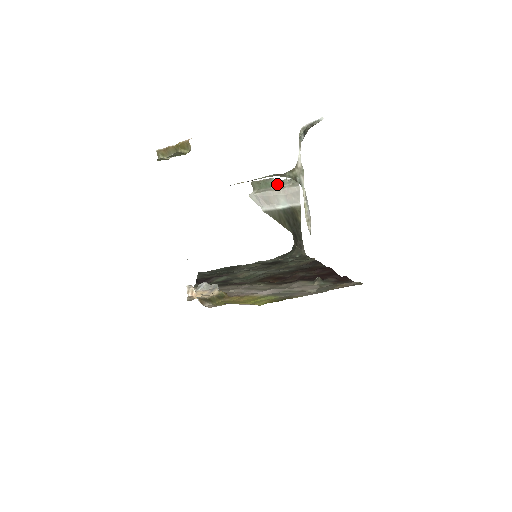
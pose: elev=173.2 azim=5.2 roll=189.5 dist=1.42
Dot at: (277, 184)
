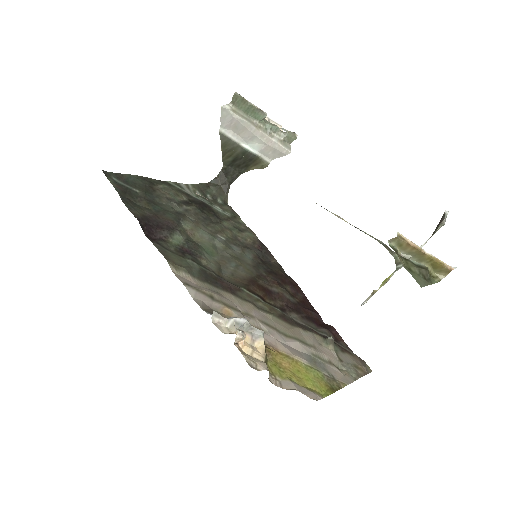
Dot at: (266, 124)
